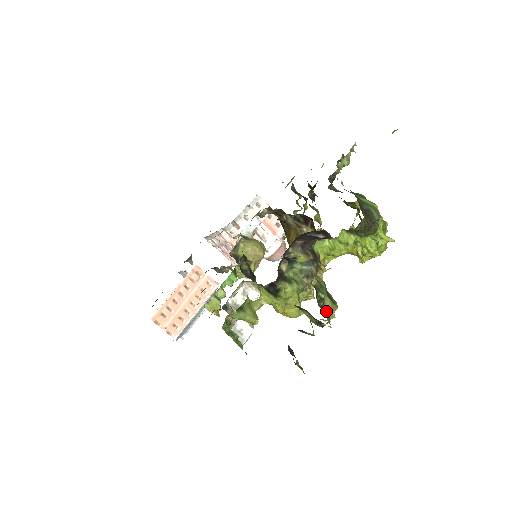
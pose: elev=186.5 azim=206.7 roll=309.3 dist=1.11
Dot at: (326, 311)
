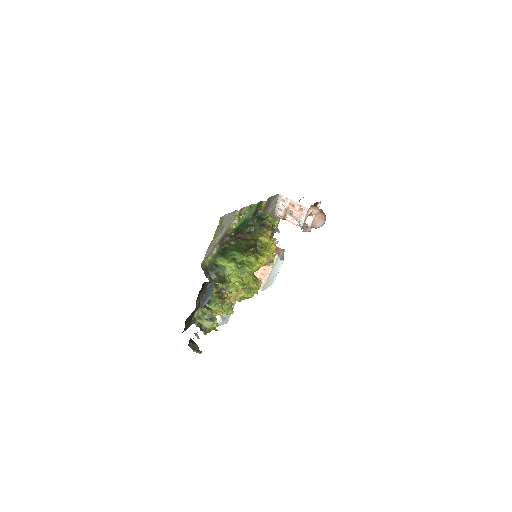
Dot at: (205, 327)
